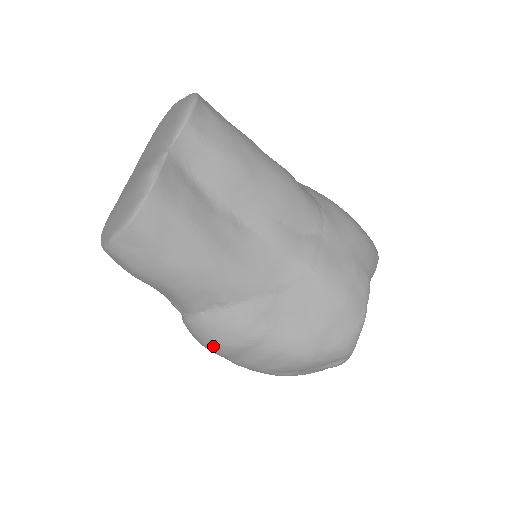
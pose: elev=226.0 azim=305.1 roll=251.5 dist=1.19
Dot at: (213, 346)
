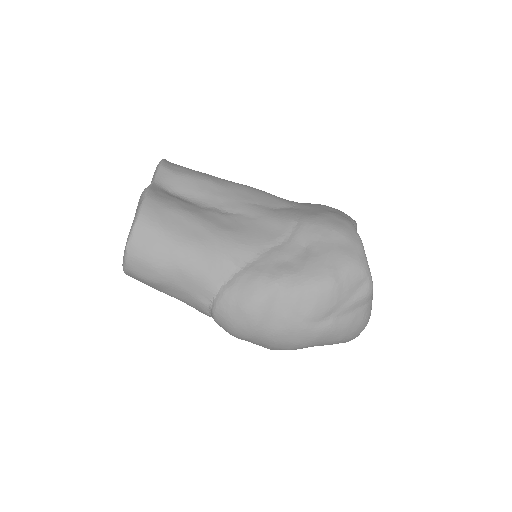
Dot at: (244, 314)
